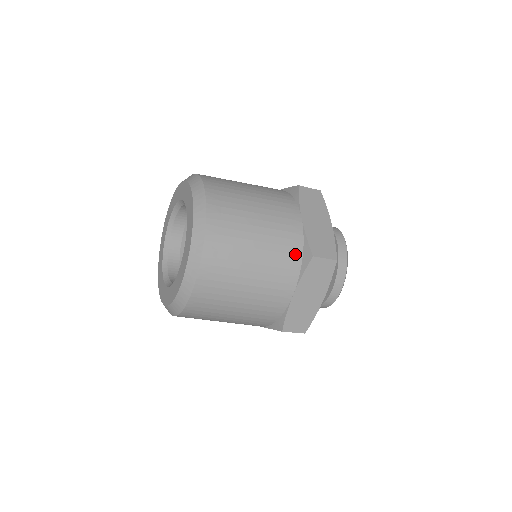
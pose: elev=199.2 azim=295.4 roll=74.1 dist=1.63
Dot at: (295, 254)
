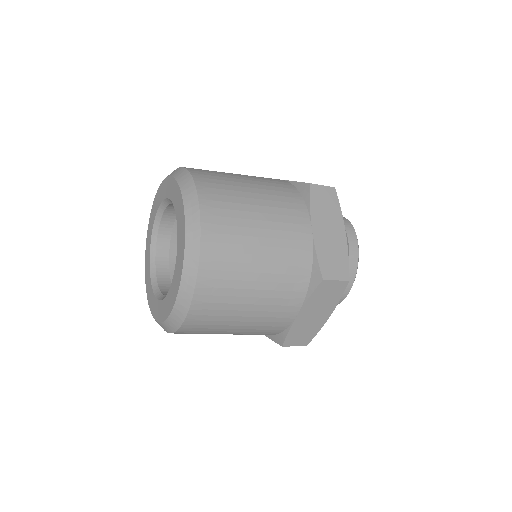
Dot at: (302, 274)
